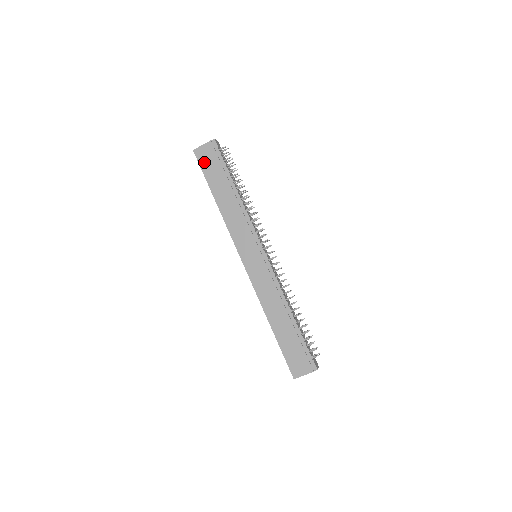
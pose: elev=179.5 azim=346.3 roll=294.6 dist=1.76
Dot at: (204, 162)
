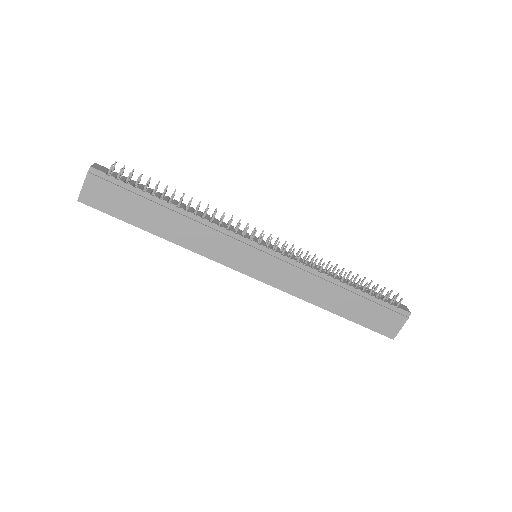
Dot at: (104, 204)
